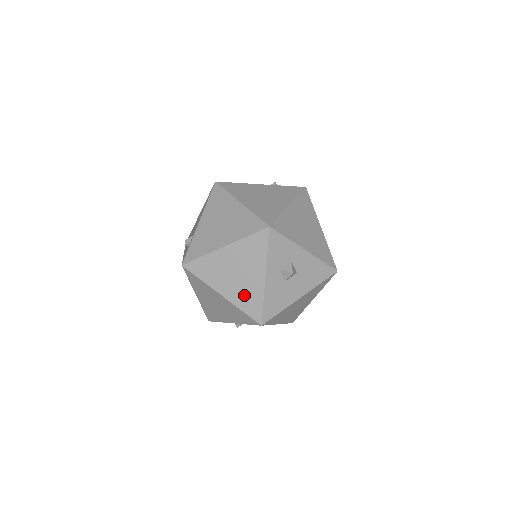
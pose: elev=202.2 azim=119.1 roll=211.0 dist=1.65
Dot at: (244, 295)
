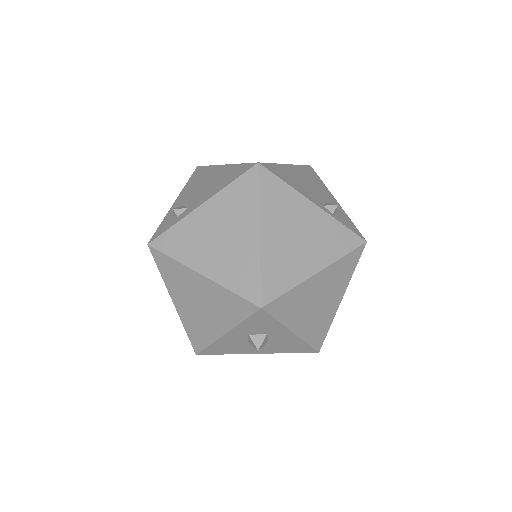
Dot at: (195, 324)
